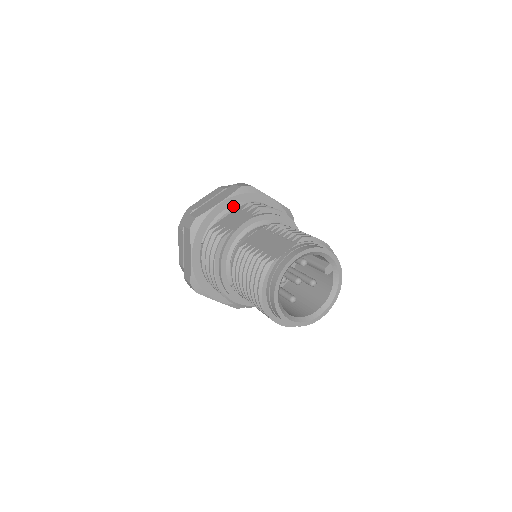
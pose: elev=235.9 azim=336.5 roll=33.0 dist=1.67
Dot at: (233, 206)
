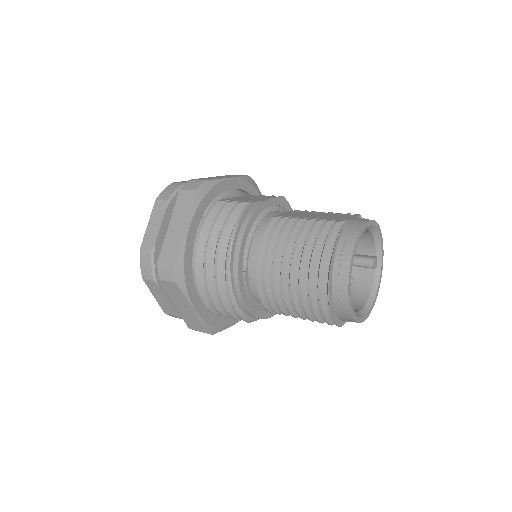
Dot at: (237, 192)
